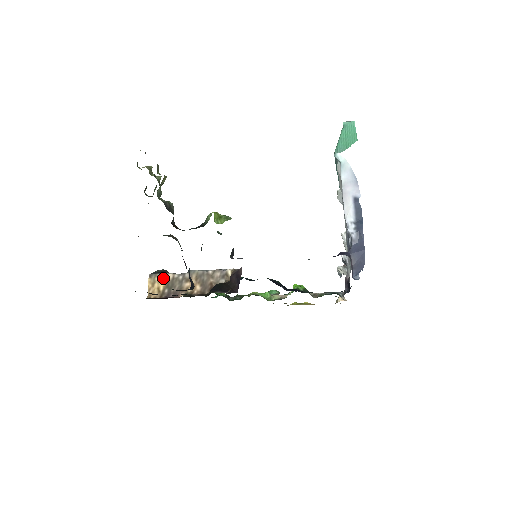
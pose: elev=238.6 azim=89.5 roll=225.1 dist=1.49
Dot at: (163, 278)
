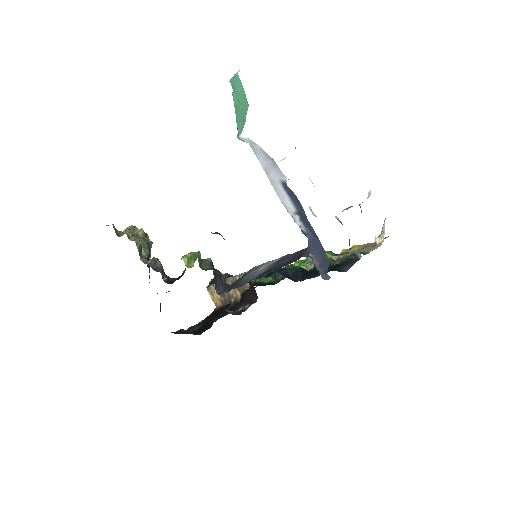
Dot at: occluded
